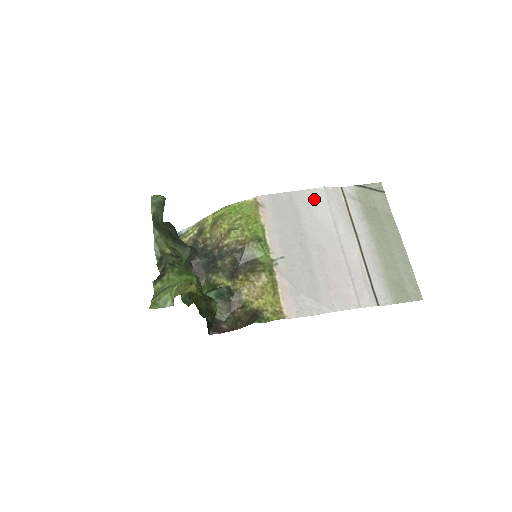
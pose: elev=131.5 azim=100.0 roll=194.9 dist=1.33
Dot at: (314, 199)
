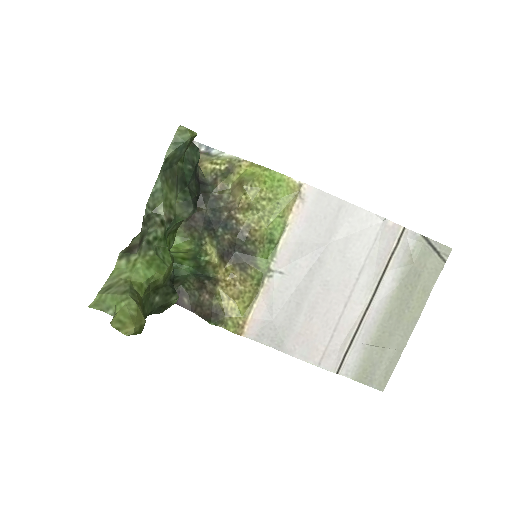
Dot at: (363, 227)
